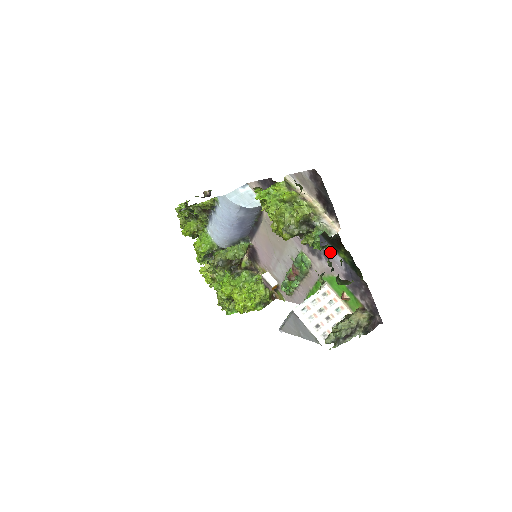
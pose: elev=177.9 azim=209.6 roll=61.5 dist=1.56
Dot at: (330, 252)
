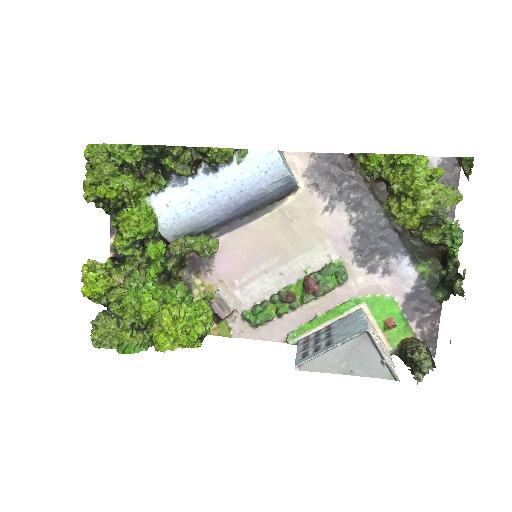
Dot at: (457, 255)
